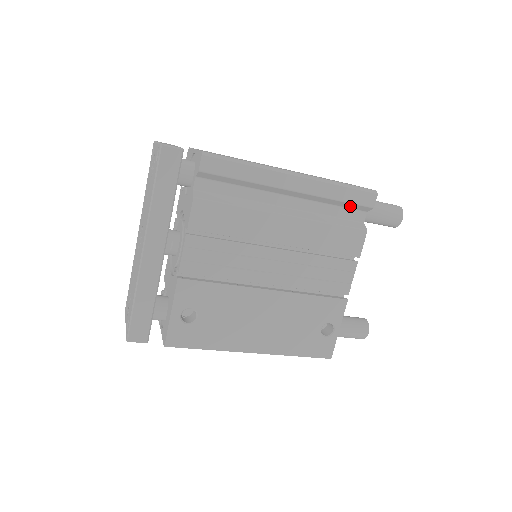
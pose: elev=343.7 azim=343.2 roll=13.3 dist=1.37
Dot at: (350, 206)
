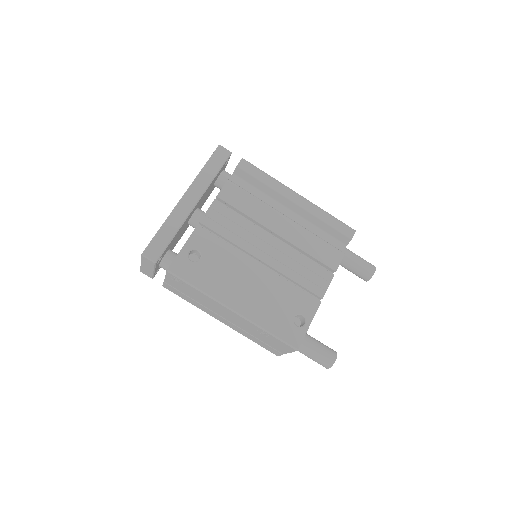
Dot at: (334, 234)
